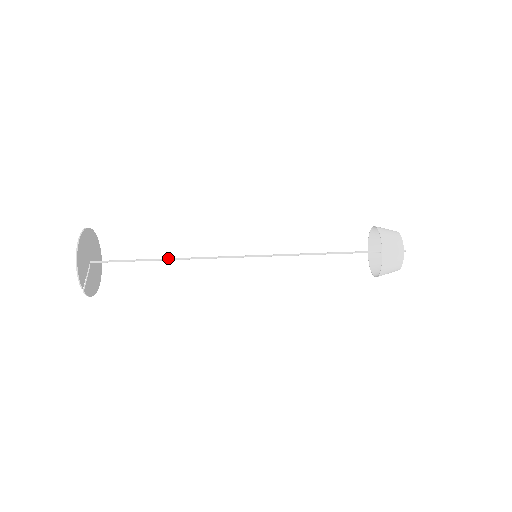
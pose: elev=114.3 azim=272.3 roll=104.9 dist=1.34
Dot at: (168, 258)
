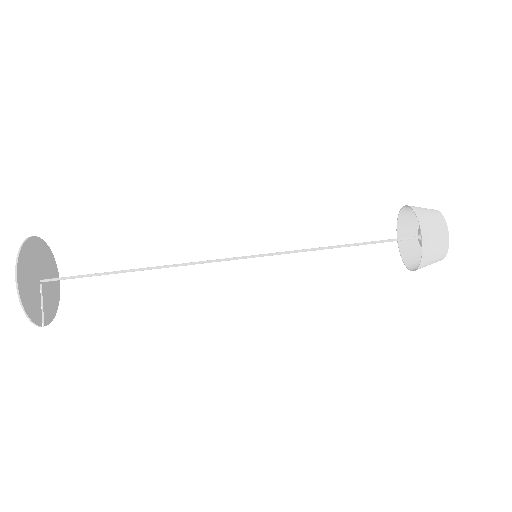
Dot at: (142, 268)
